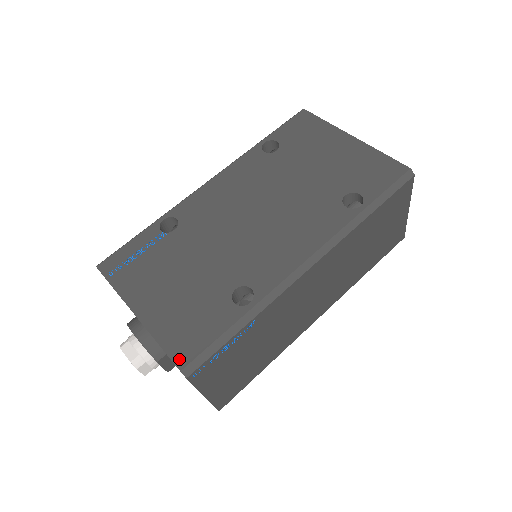
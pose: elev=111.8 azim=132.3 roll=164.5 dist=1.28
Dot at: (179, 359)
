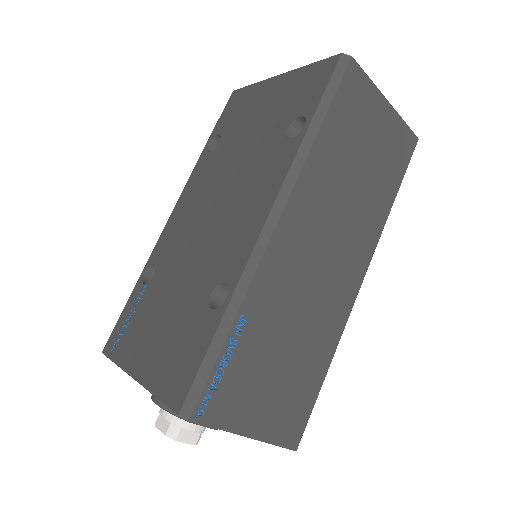
Dot at: (175, 402)
